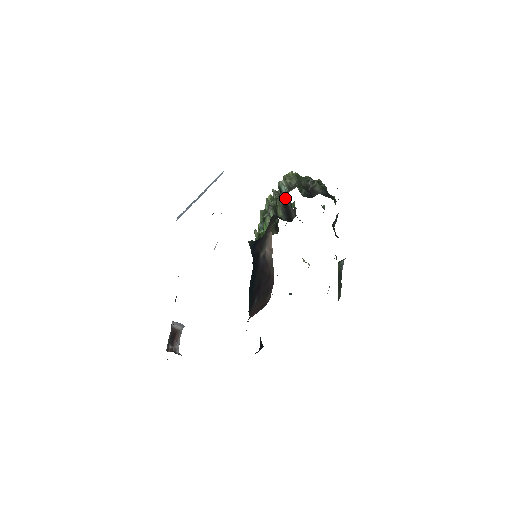
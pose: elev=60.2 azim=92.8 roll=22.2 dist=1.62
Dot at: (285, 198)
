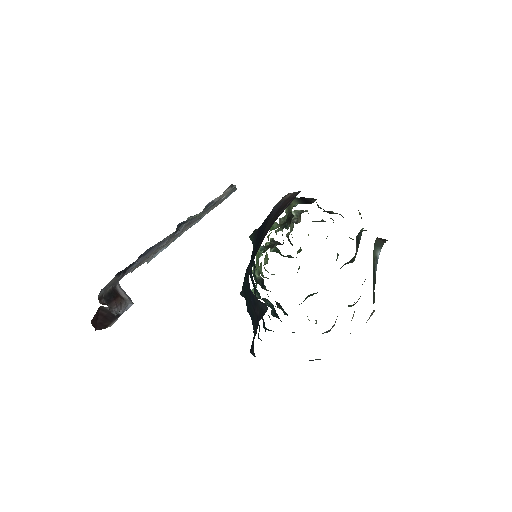
Dot at: occluded
